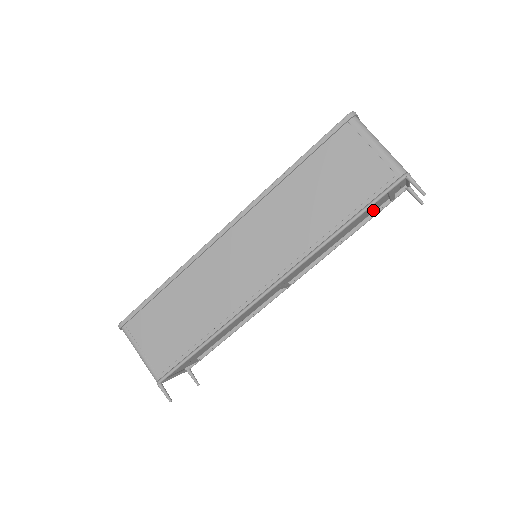
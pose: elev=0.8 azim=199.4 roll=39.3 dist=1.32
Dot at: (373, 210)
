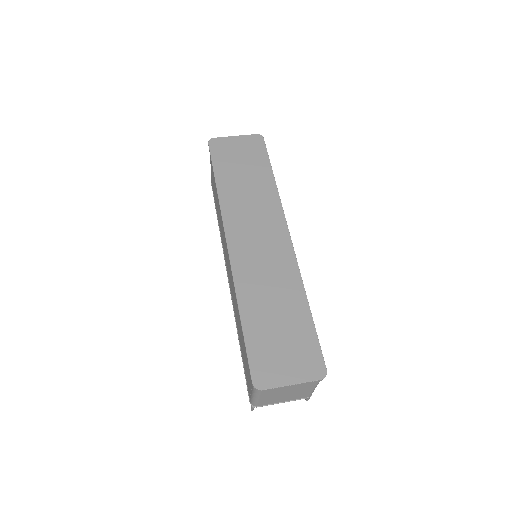
Dot at: occluded
